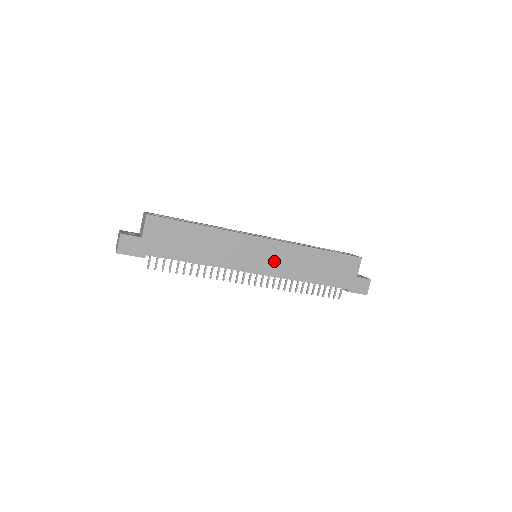
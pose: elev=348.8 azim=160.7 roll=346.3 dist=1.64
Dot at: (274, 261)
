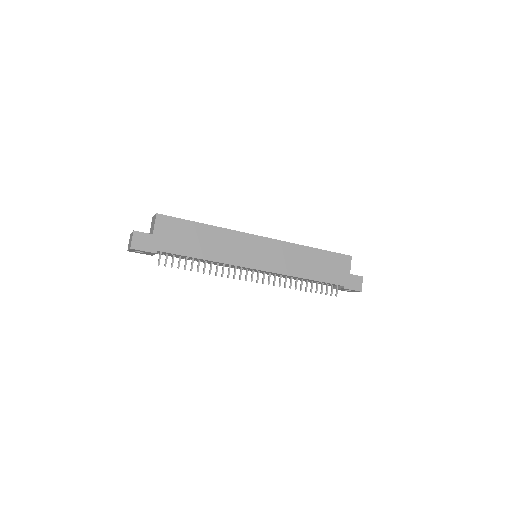
Dot at: (273, 258)
